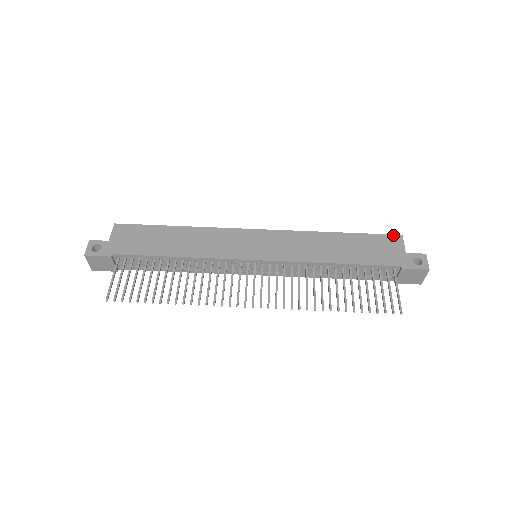
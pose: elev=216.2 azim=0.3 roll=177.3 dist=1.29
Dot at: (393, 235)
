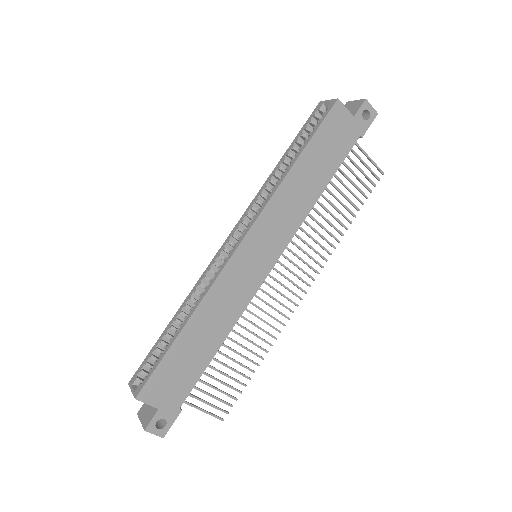
Dot at: (333, 108)
